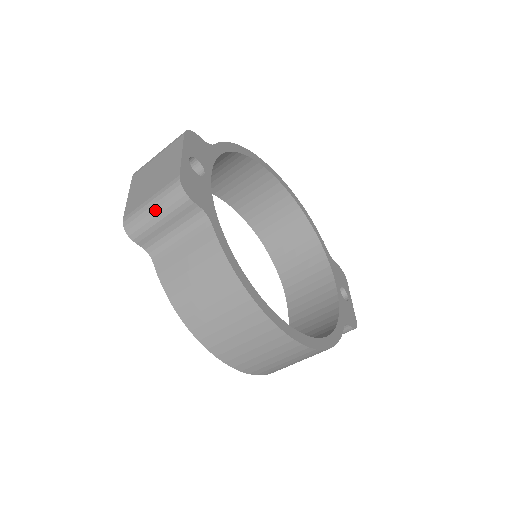
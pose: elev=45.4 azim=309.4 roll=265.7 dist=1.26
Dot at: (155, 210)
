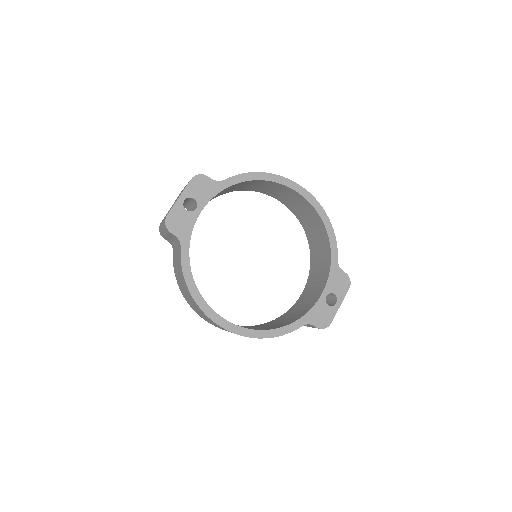
Dot at: (162, 228)
